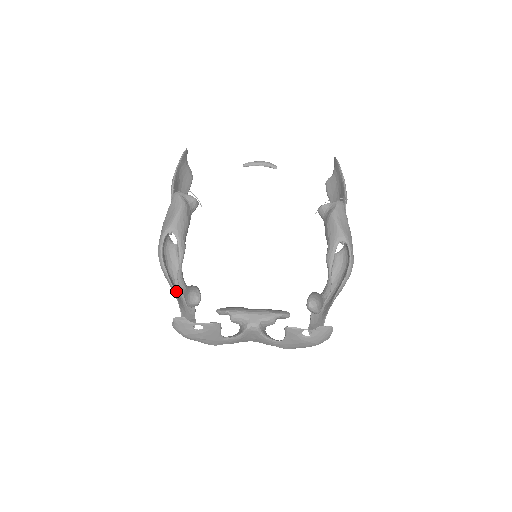
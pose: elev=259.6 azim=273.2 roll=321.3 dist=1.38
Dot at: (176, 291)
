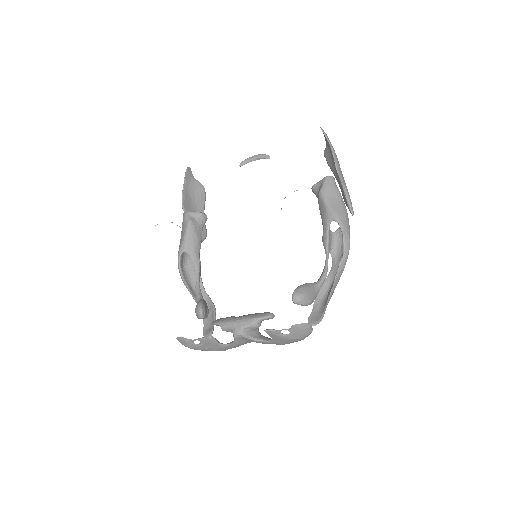
Dot at: occluded
